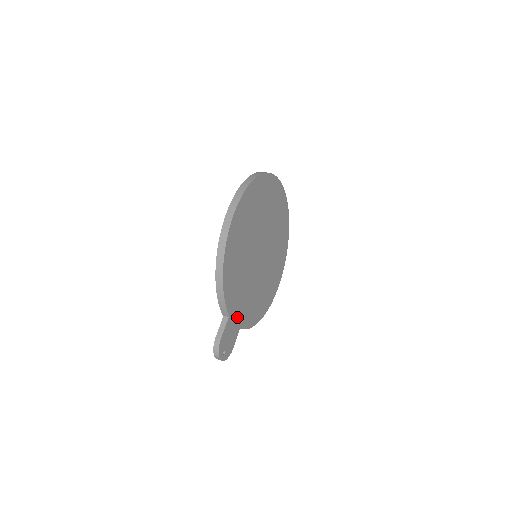
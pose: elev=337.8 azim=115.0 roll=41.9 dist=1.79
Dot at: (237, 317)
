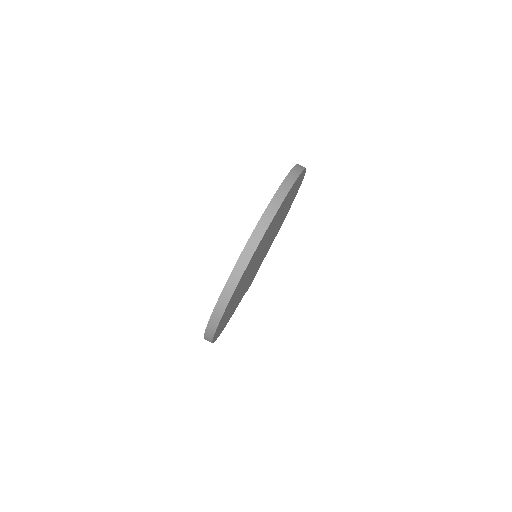
Dot at: occluded
